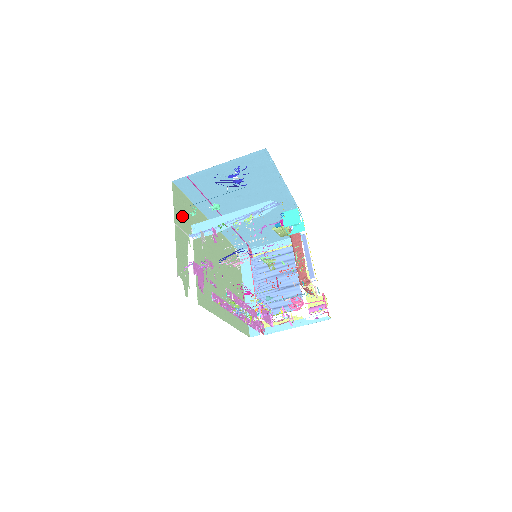
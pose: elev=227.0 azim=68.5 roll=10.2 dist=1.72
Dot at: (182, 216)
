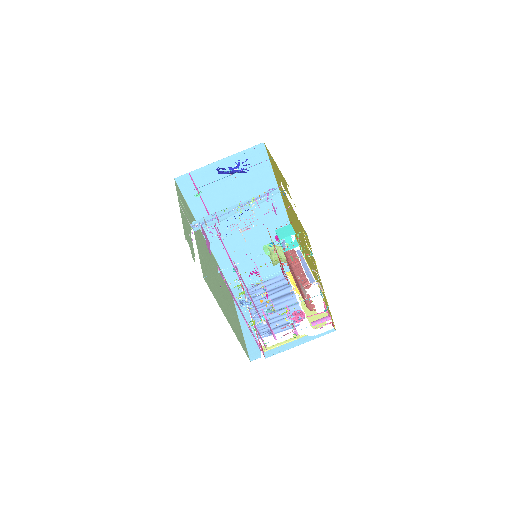
Dot at: (184, 208)
